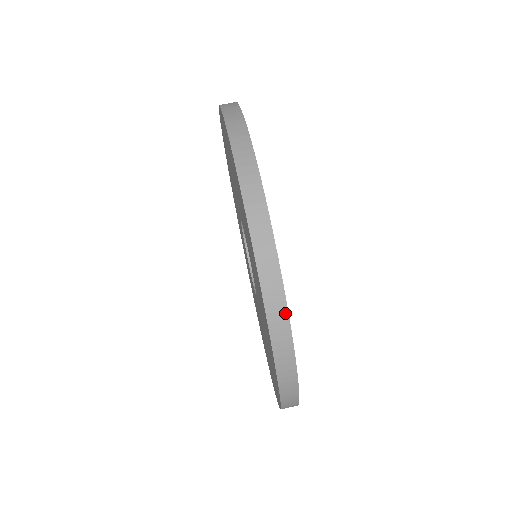
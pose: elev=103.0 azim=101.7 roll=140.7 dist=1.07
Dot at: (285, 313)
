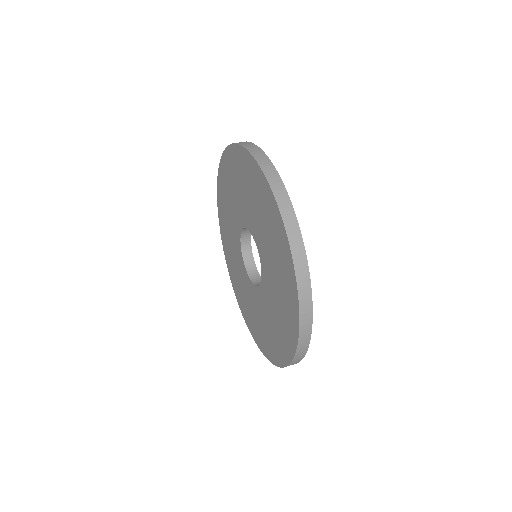
Dot at: (269, 161)
